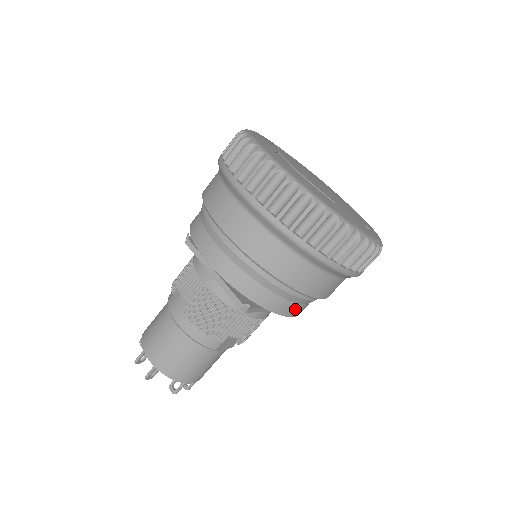
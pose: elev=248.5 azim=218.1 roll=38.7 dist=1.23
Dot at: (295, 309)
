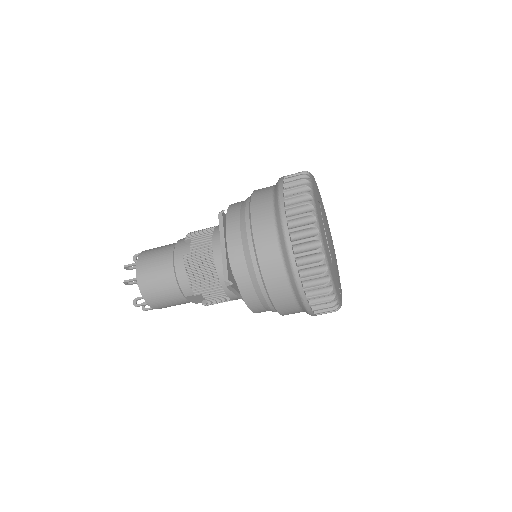
Dot at: (258, 307)
